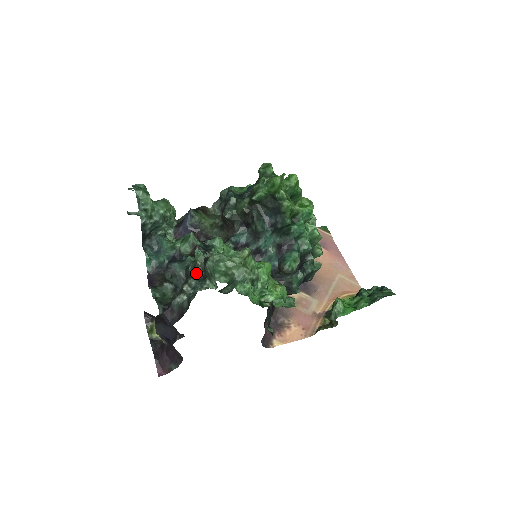
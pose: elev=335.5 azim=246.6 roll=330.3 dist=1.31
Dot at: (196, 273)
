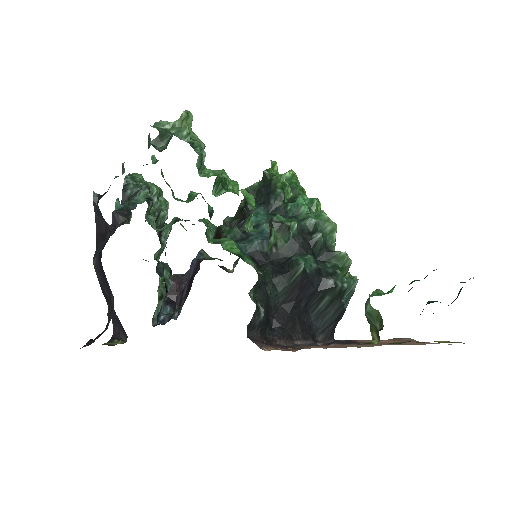
Dot at: occluded
